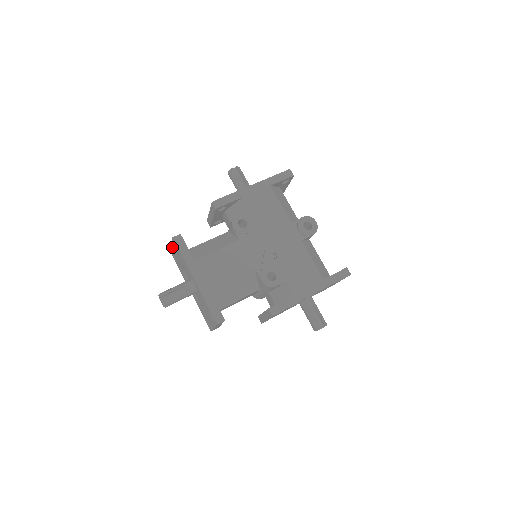
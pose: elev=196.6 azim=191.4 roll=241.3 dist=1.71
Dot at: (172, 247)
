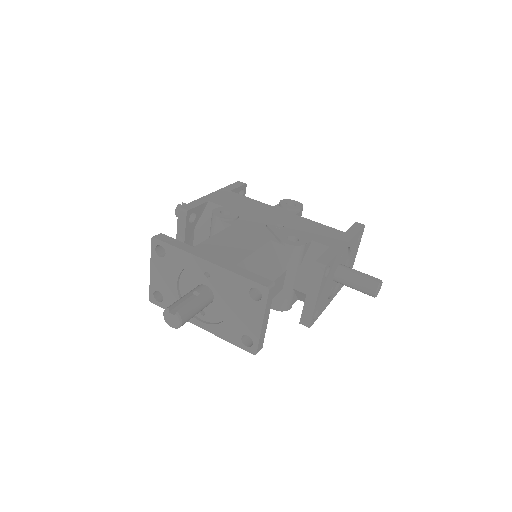
Dot at: (151, 272)
